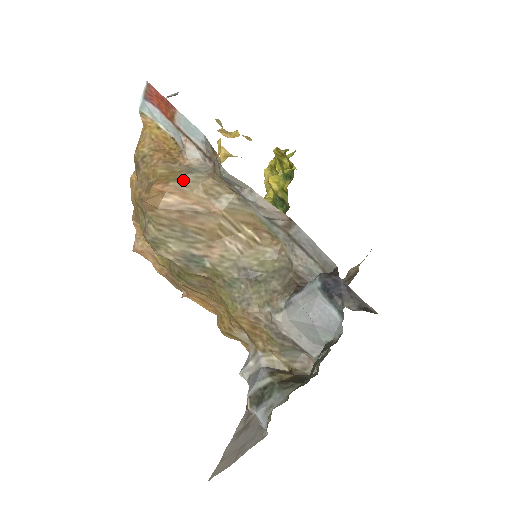
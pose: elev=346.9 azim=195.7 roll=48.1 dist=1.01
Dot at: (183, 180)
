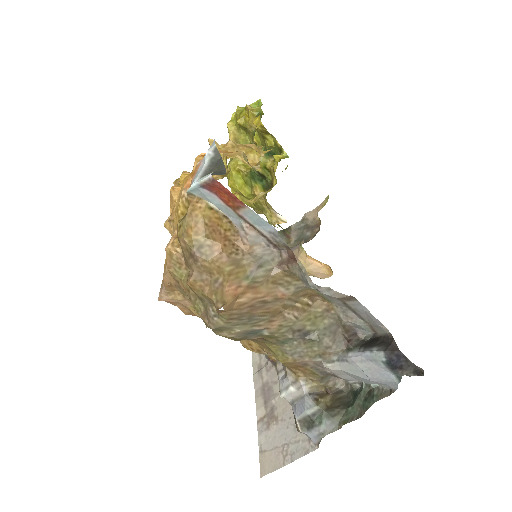
Dot at: (255, 278)
